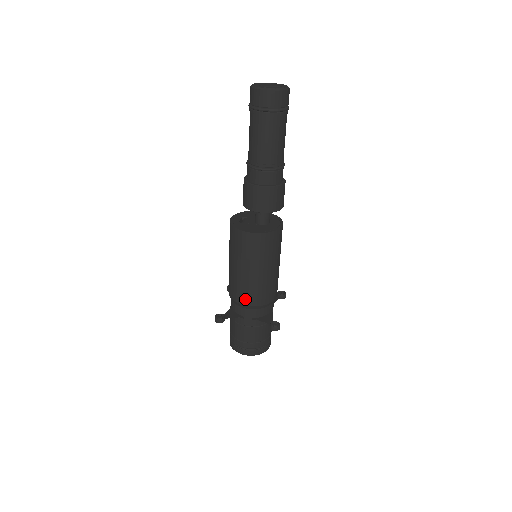
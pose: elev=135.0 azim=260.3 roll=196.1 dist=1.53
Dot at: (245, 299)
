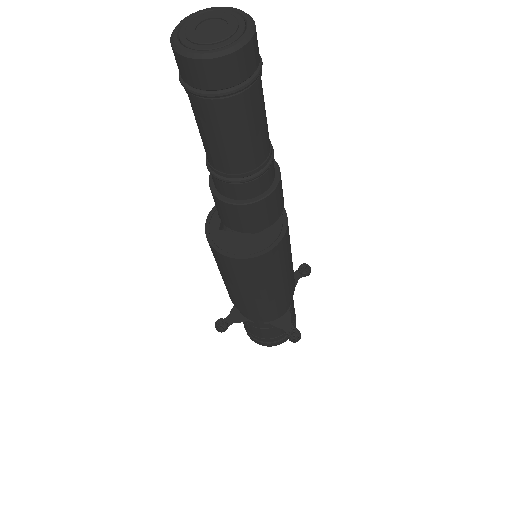
Dot at: (249, 311)
